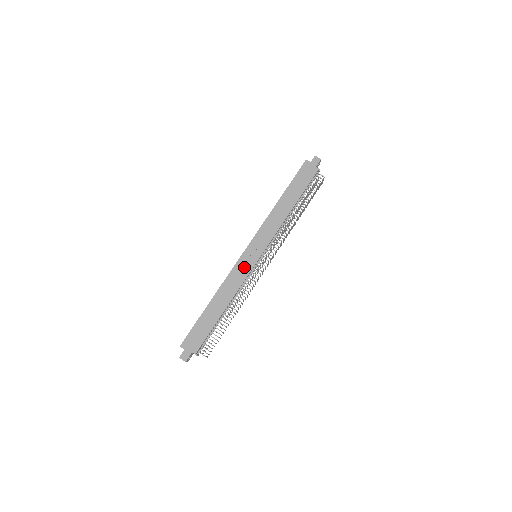
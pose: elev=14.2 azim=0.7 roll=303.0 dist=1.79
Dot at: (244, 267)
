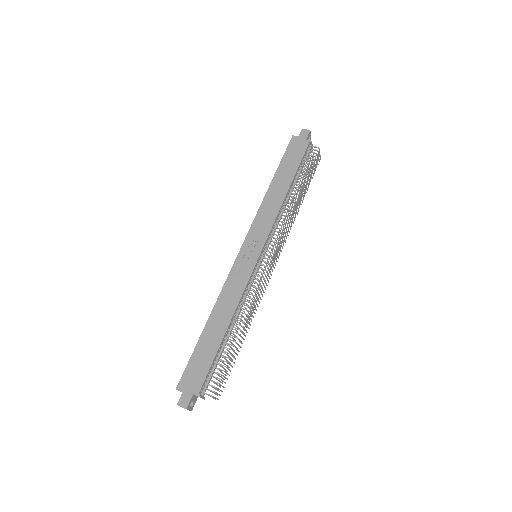
Dot at: (242, 270)
